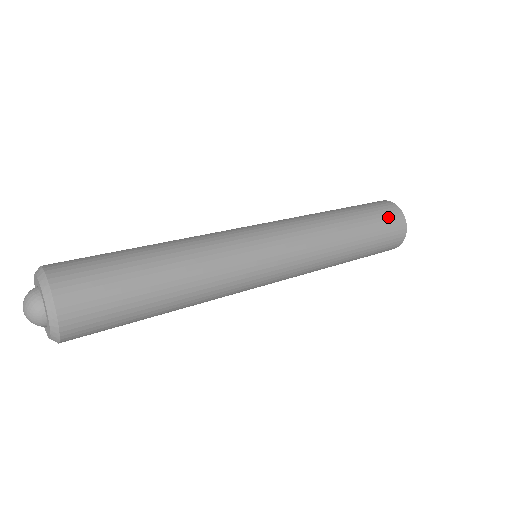
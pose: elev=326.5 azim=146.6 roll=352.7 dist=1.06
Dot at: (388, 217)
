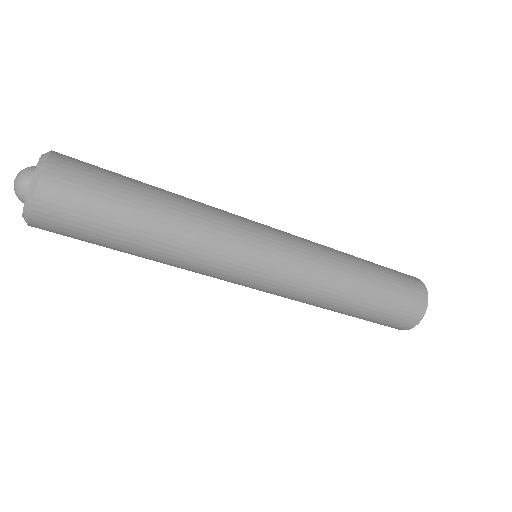
Dot at: (409, 286)
